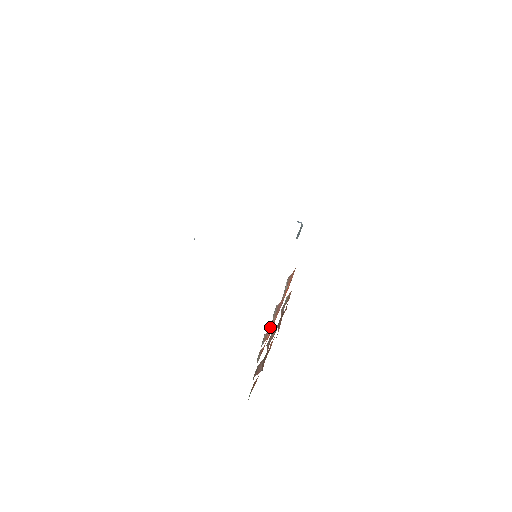
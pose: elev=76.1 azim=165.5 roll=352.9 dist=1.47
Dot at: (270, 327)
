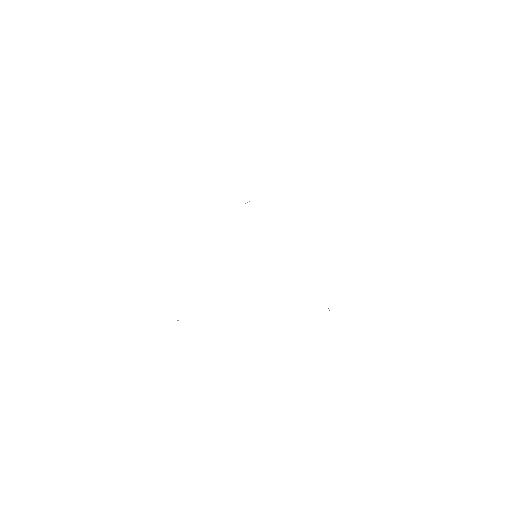
Dot at: occluded
